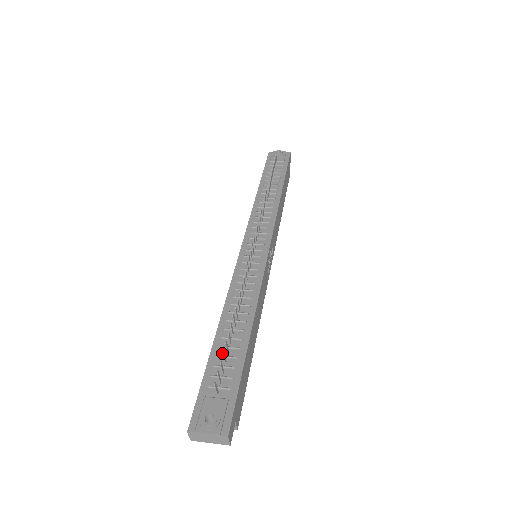
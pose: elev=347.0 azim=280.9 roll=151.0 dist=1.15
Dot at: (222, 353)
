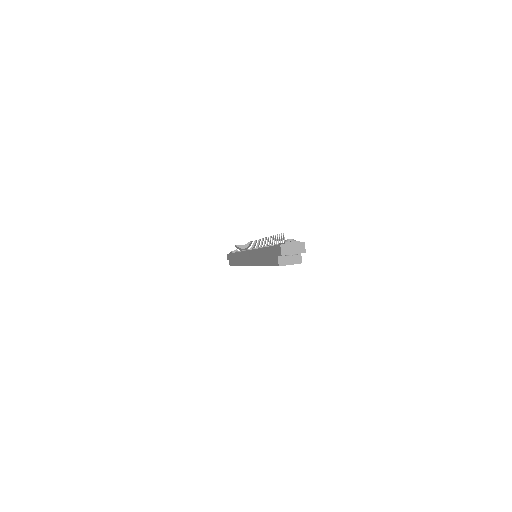
Dot at: (277, 235)
